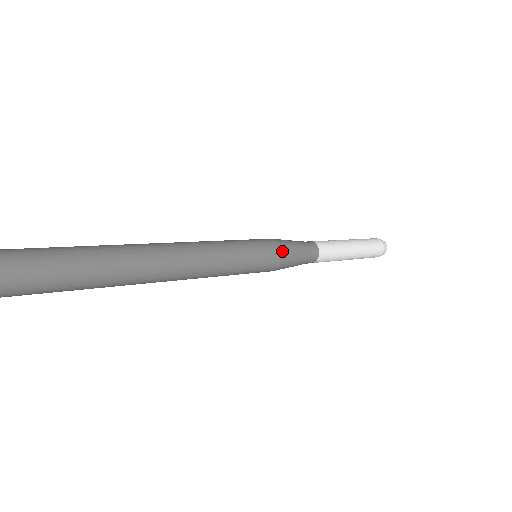
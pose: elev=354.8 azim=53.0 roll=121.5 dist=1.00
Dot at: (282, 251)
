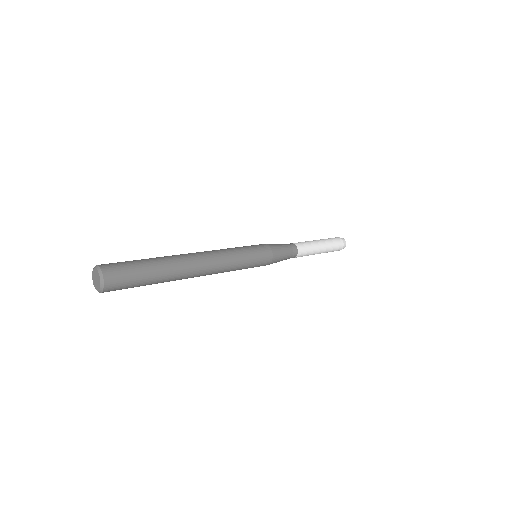
Dot at: (271, 247)
